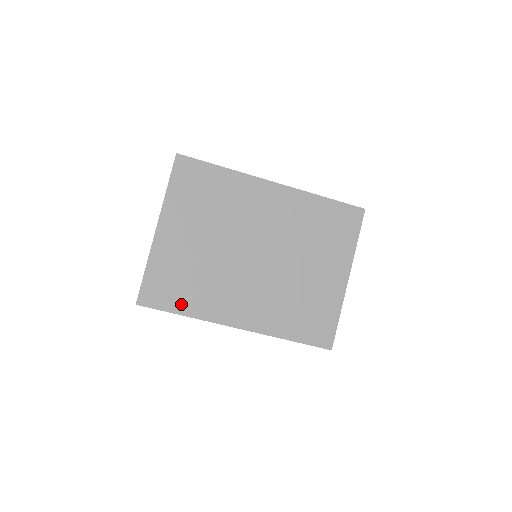
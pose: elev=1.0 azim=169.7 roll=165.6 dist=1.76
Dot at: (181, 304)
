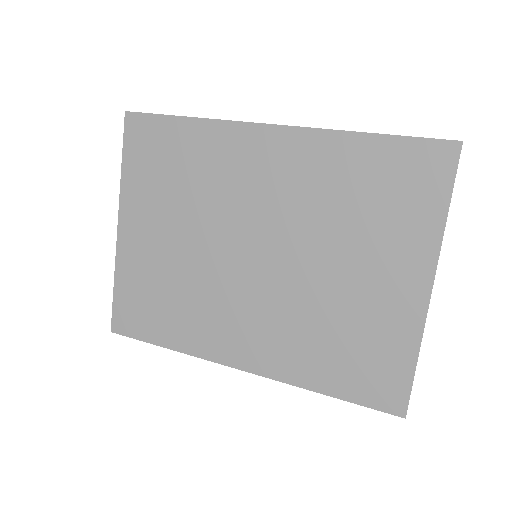
Dot at: (162, 332)
